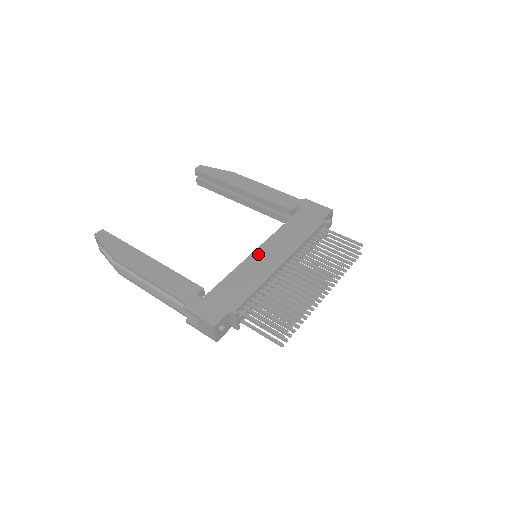
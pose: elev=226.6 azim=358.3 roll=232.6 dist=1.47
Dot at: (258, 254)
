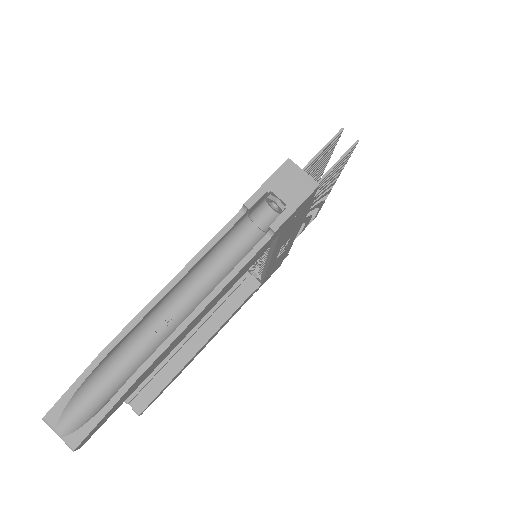
Dot at: occluded
